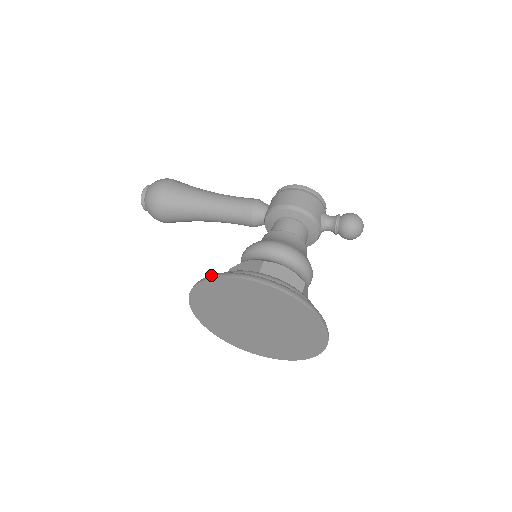
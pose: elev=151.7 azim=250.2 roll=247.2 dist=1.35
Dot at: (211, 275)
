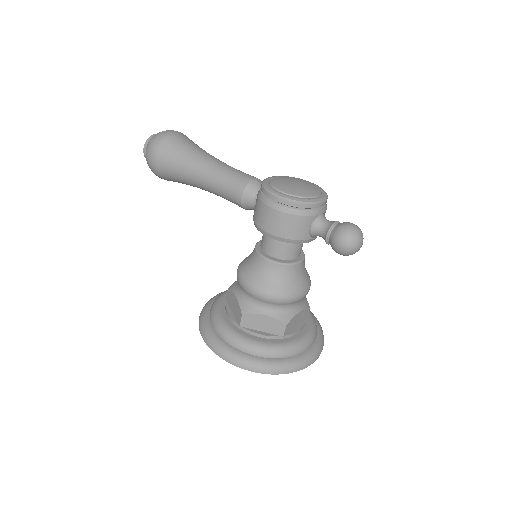
Dot at: (201, 330)
